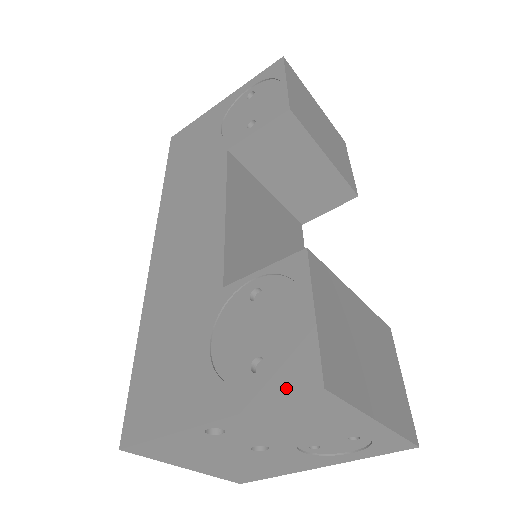
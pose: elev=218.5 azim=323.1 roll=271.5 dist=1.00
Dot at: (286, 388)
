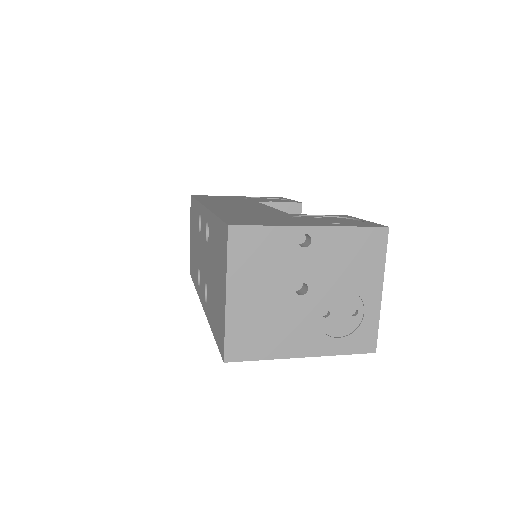
Dot at: (365, 225)
